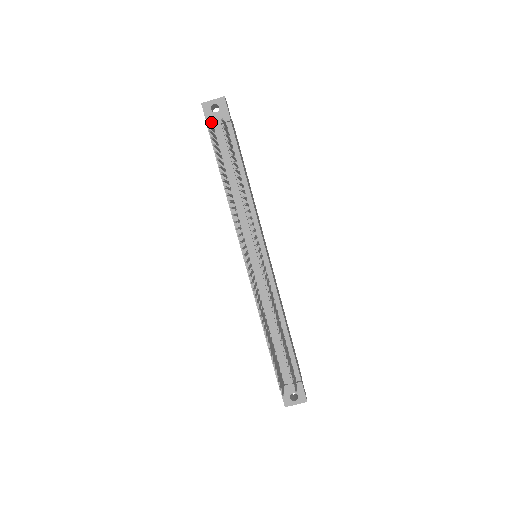
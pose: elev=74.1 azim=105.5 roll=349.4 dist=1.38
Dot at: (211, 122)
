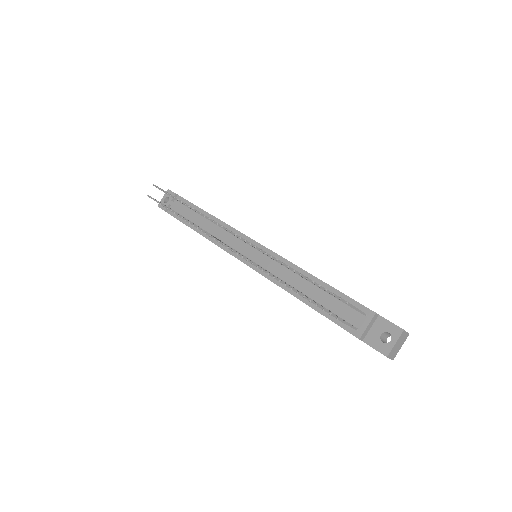
Dot at: occluded
